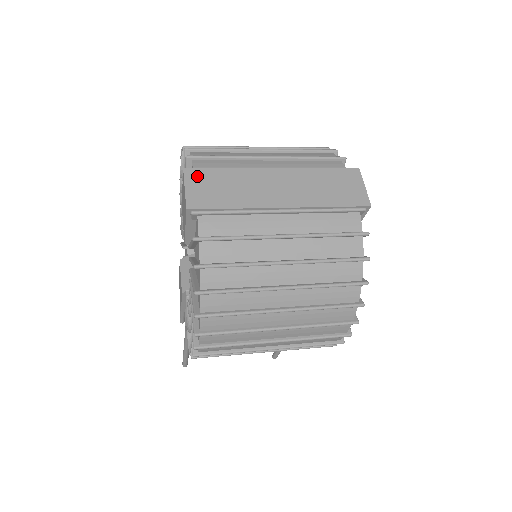
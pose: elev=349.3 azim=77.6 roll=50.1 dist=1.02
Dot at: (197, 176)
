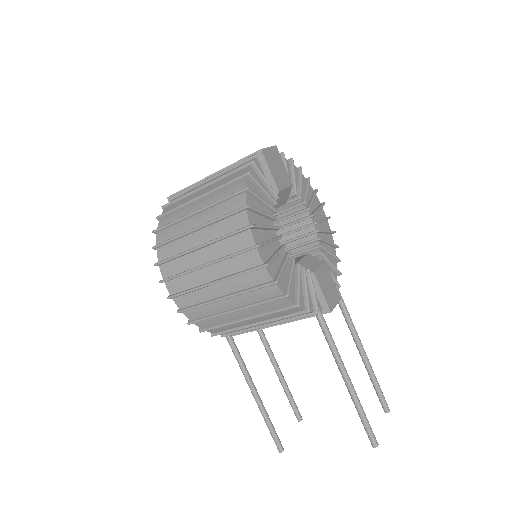
Dot at: occluded
